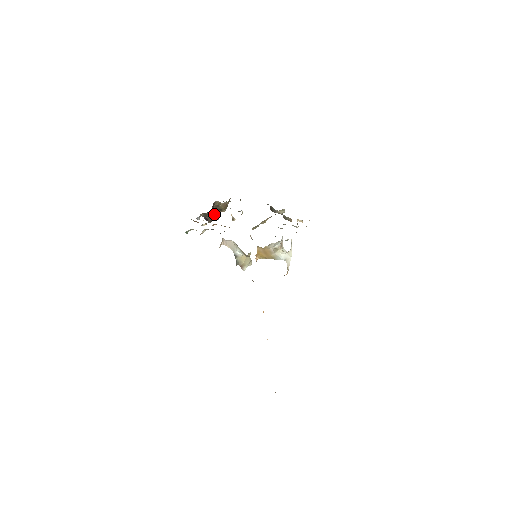
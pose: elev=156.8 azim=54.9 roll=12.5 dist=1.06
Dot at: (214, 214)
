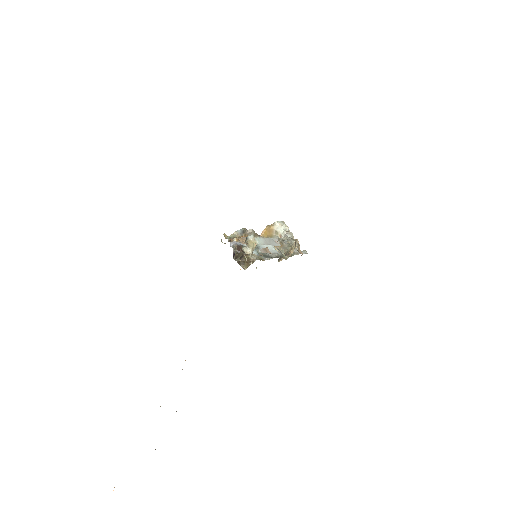
Dot at: (240, 257)
